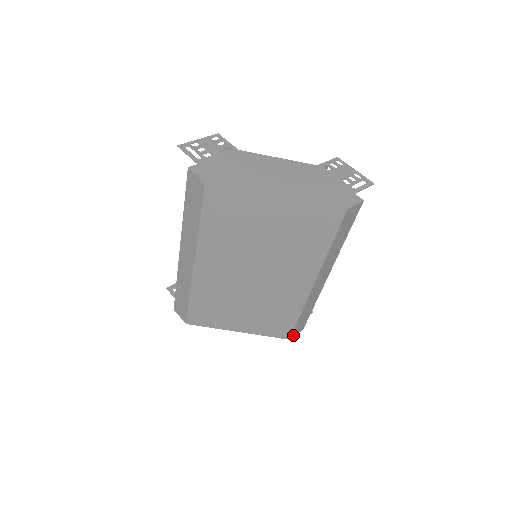
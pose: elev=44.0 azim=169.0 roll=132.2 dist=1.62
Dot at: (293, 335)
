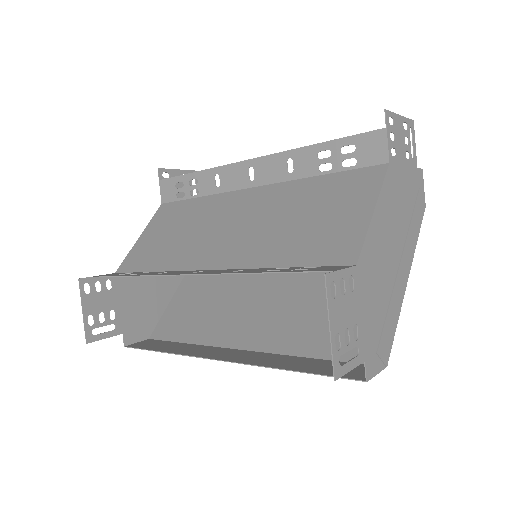
Dot at: occluded
